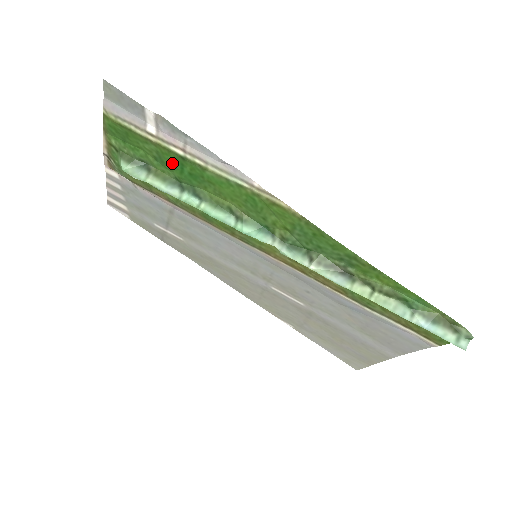
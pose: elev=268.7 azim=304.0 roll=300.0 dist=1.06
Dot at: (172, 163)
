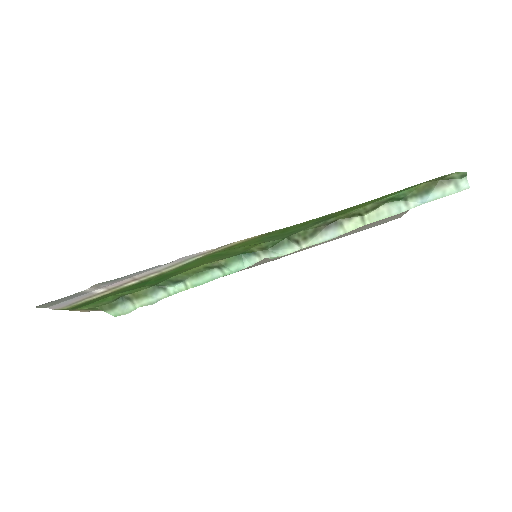
Dot at: (137, 286)
